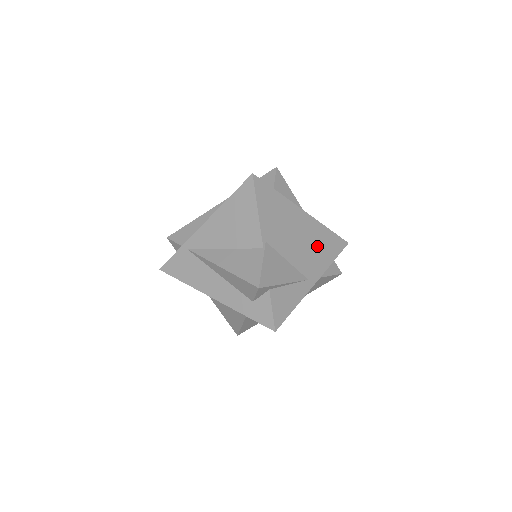
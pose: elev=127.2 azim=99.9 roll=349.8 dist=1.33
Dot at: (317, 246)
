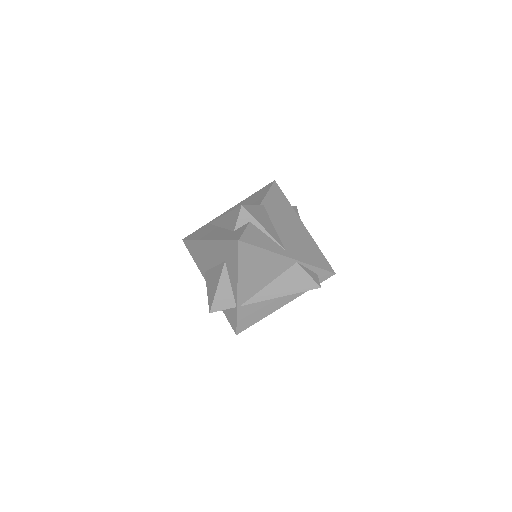
Dot at: (305, 247)
